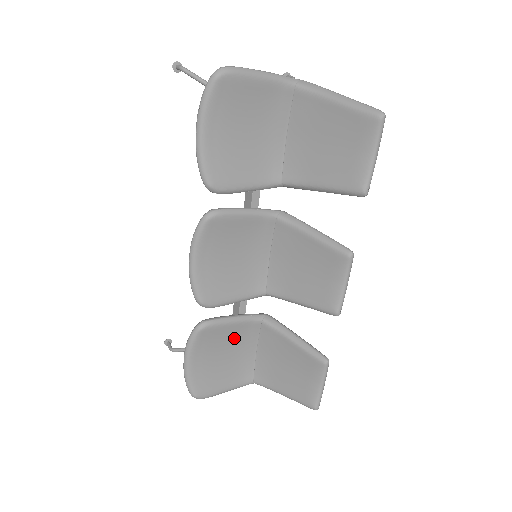
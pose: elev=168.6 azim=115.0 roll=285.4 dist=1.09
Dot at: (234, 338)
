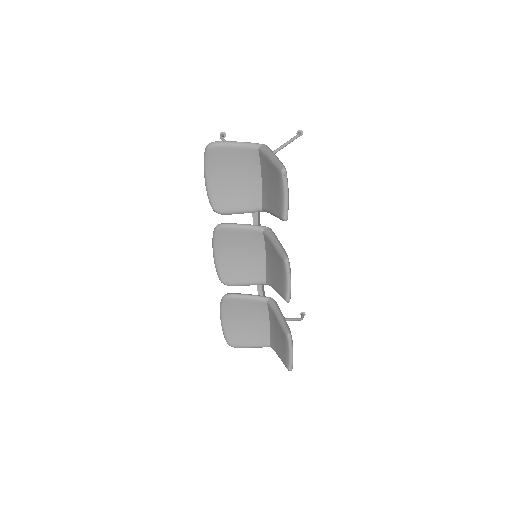
Dot at: (250, 310)
